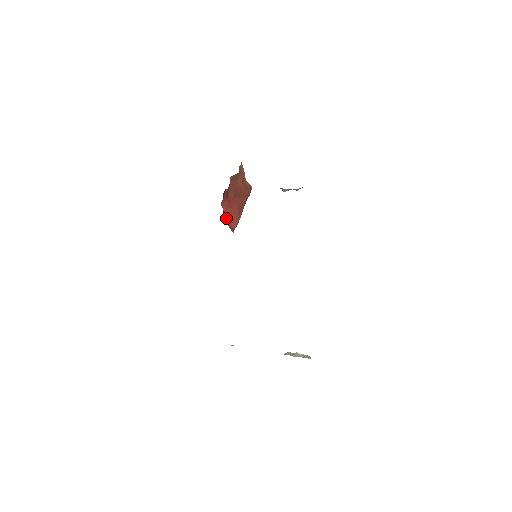
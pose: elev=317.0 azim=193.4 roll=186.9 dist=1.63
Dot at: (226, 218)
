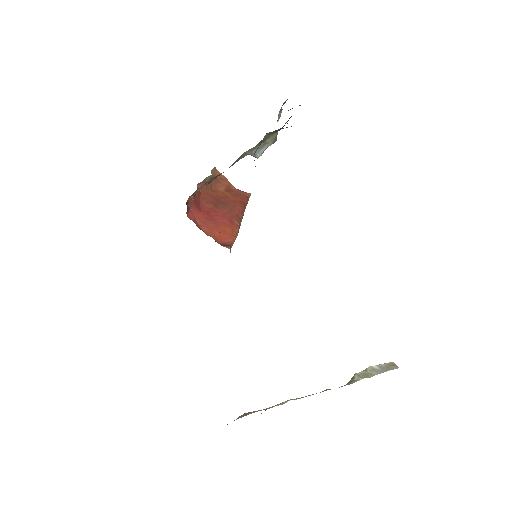
Dot at: (208, 234)
